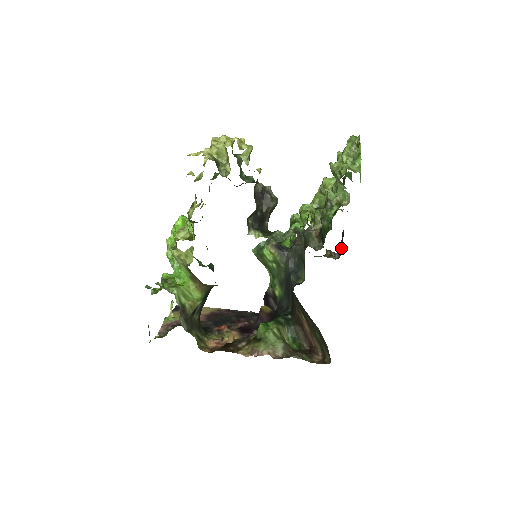
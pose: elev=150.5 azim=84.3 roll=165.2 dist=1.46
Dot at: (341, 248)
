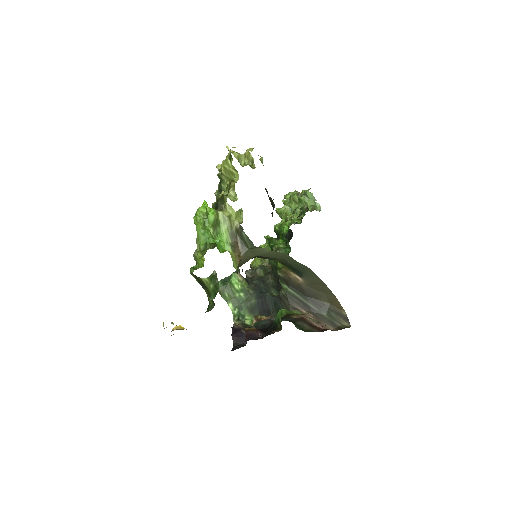
Dot at: occluded
